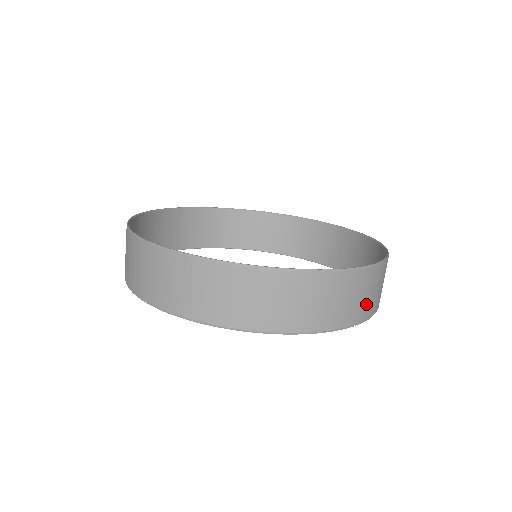
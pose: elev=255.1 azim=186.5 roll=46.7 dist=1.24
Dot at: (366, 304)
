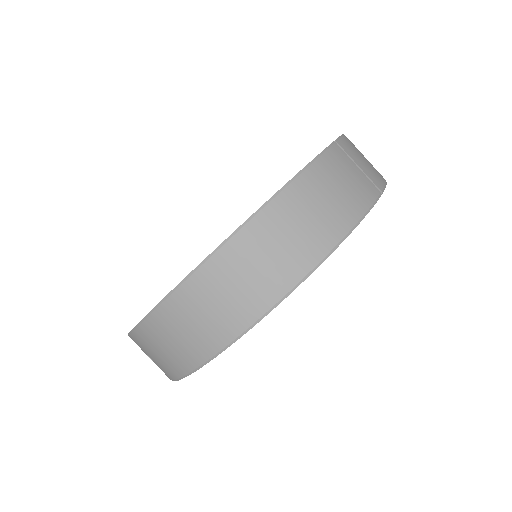
Dot at: (370, 172)
